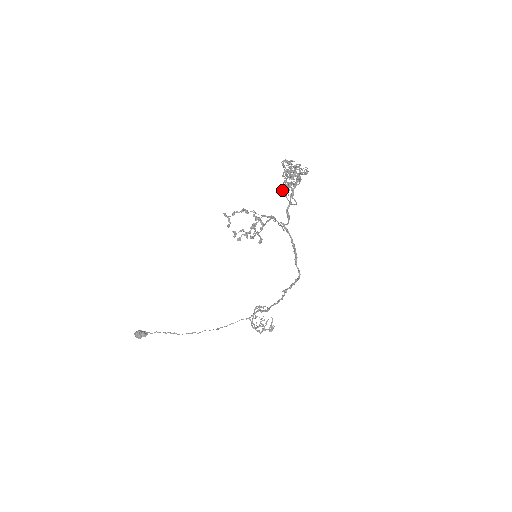
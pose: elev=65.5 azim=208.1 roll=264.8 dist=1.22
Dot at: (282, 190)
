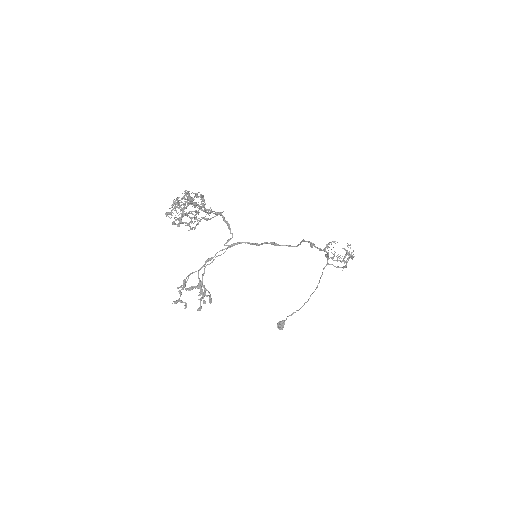
Dot at: occluded
